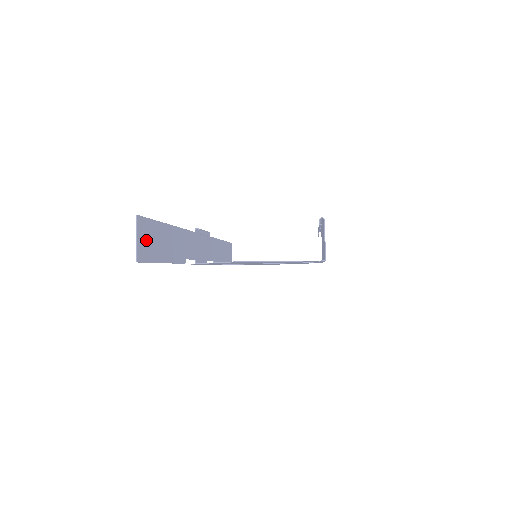
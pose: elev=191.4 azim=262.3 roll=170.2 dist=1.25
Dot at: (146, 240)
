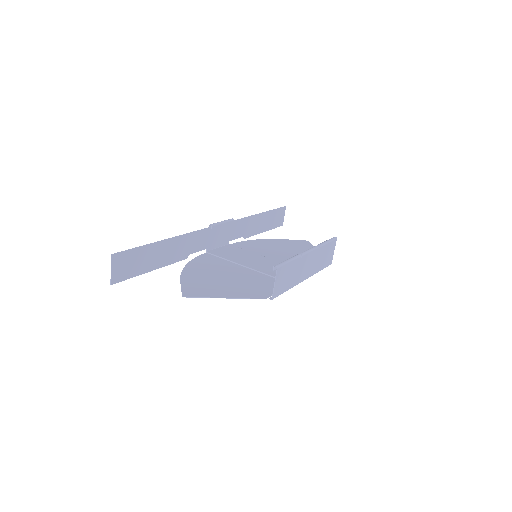
Dot at: (125, 266)
